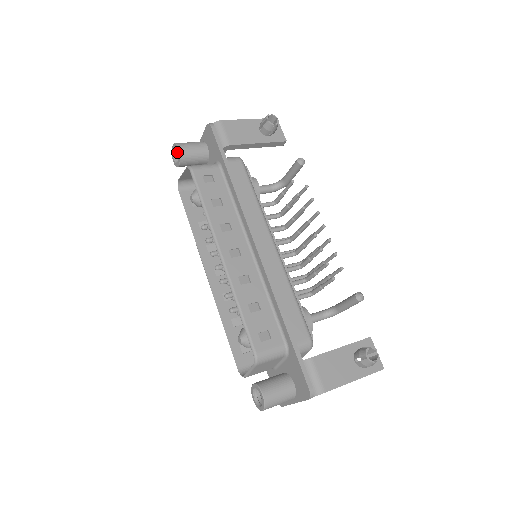
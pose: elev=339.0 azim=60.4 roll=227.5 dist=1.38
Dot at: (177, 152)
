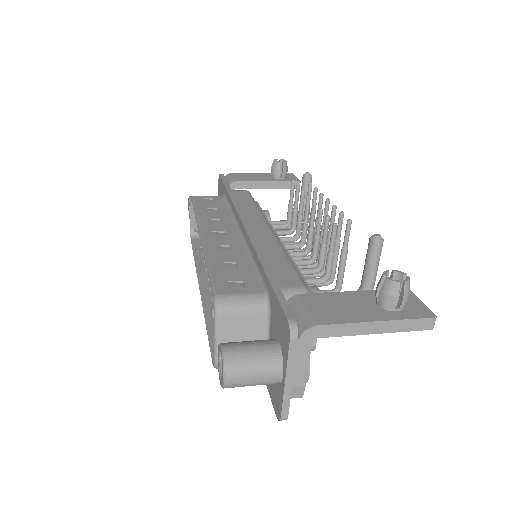
Dot at: occluded
